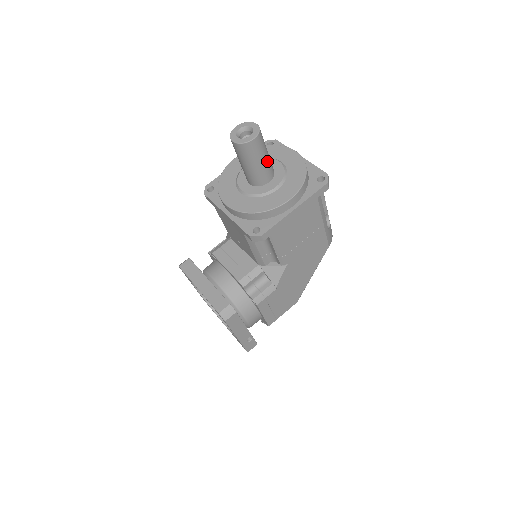
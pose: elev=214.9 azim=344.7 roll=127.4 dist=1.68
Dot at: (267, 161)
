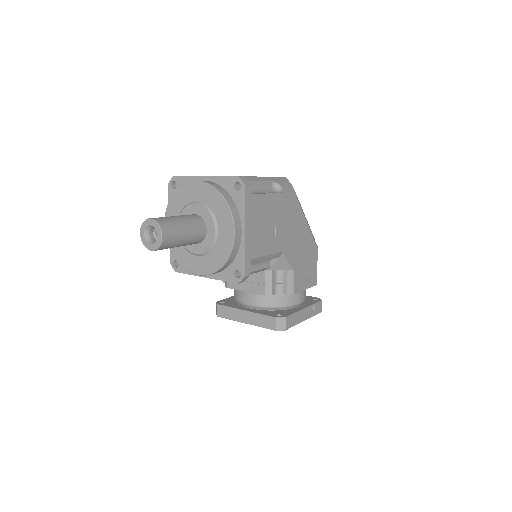
Dot at: (188, 226)
